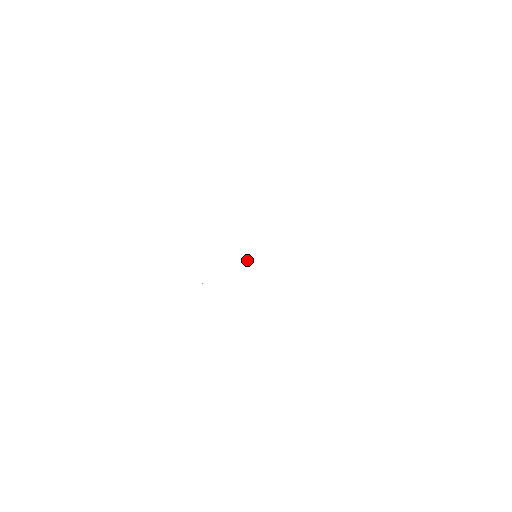
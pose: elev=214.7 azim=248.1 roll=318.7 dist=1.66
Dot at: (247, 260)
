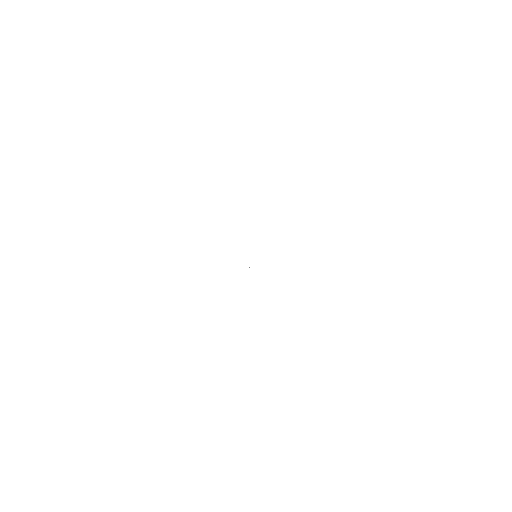
Dot at: (249, 267)
